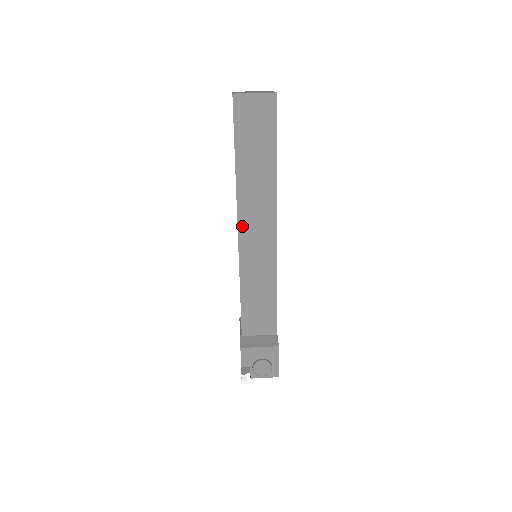
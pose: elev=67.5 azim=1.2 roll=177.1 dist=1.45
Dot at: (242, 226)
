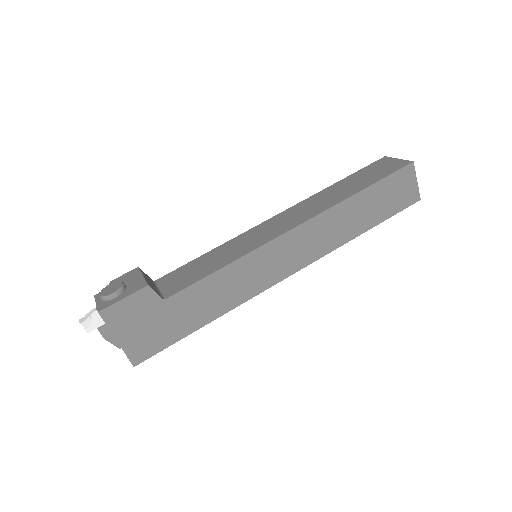
Dot at: (281, 215)
